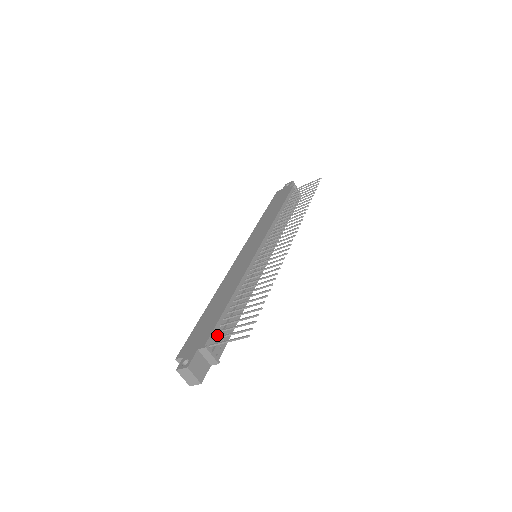
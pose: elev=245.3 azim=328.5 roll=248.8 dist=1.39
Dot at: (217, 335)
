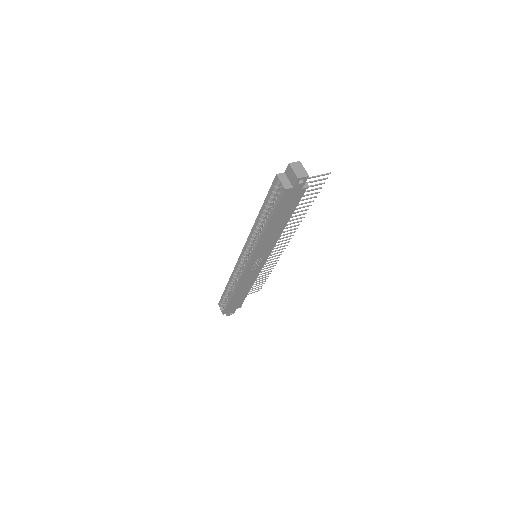
Dot at: occluded
